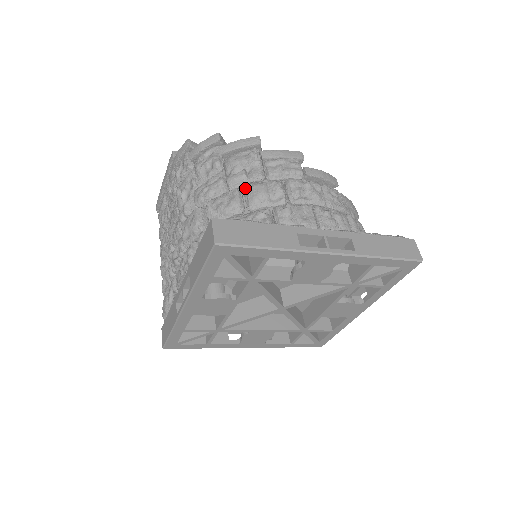
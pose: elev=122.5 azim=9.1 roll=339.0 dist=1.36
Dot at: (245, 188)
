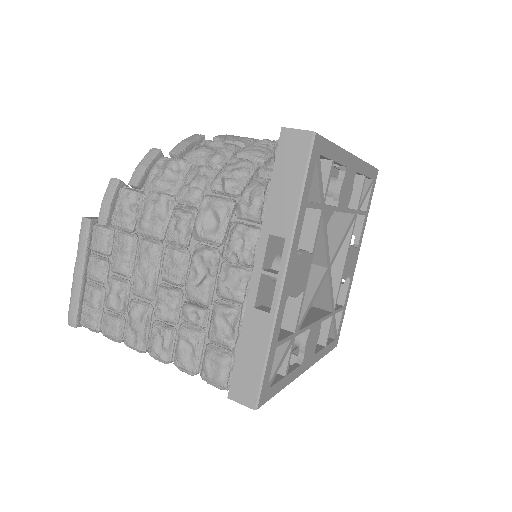
Dot at: (237, 155)
